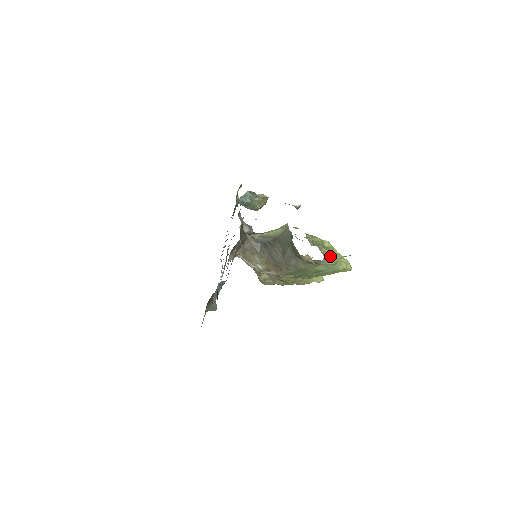
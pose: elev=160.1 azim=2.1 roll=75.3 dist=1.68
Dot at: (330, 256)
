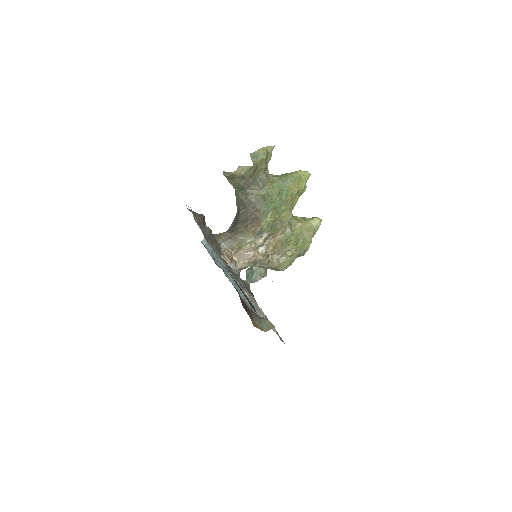
Dot at: (255, 154)
